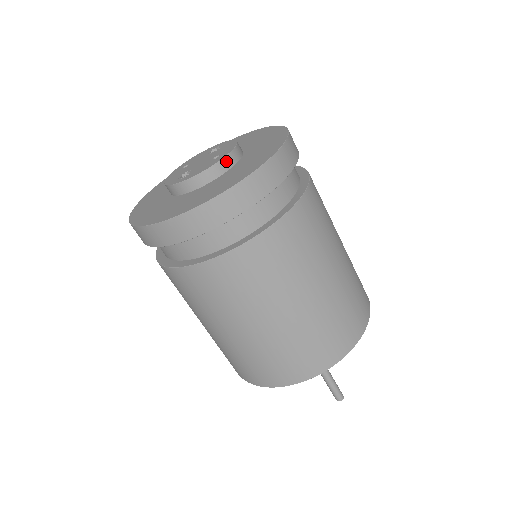
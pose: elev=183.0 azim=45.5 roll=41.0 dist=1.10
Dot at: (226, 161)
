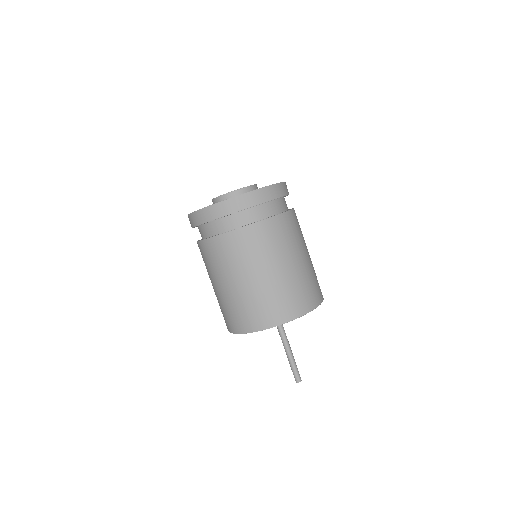
Dot at: (256, 187)
